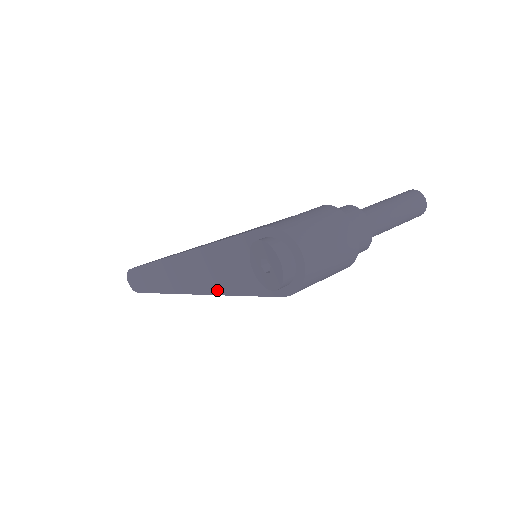
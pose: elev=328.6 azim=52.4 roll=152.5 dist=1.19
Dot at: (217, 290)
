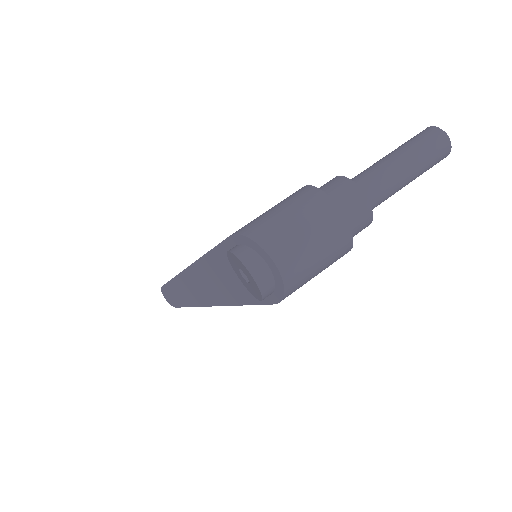
Dot at: (224, 301)
